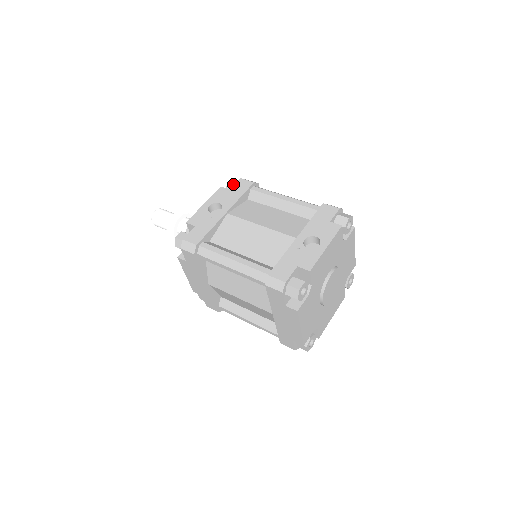
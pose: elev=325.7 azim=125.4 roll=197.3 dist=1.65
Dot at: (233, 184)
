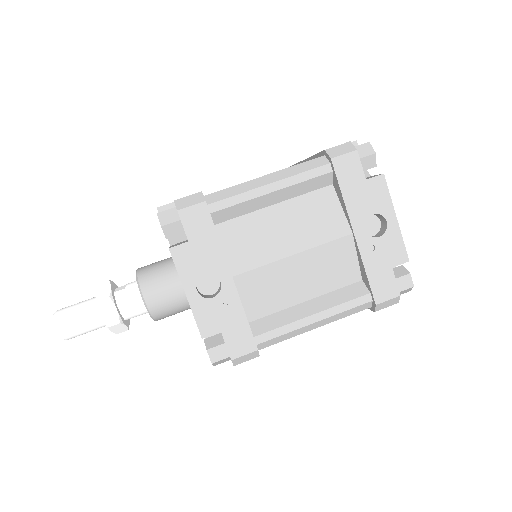
Dot at: (173, 226)
